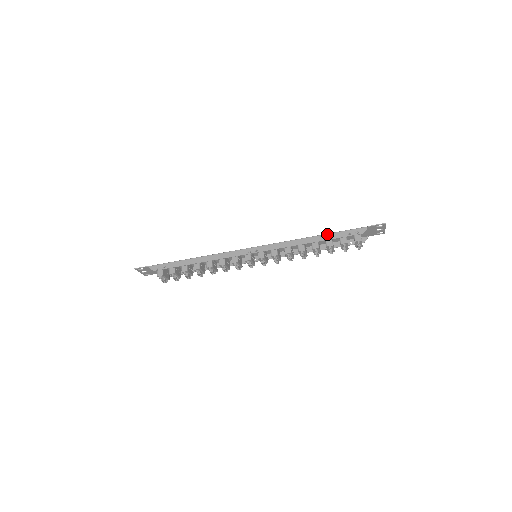
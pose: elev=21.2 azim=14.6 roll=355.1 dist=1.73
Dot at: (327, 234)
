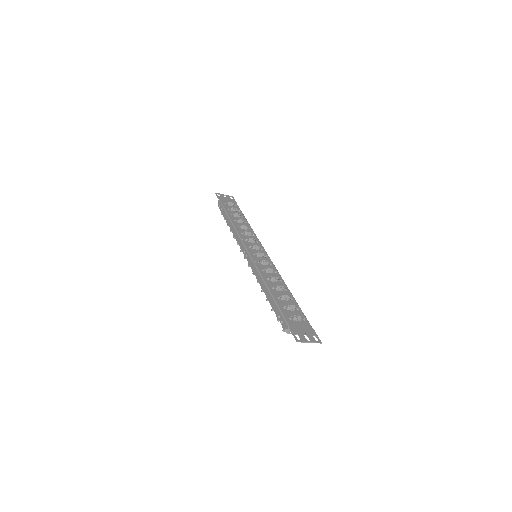
Dot at: (272, 297)
